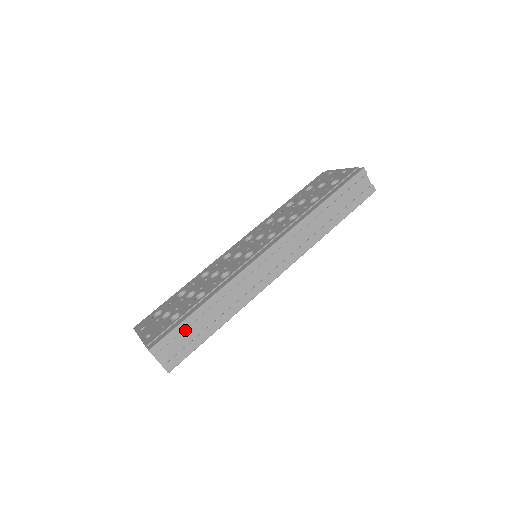
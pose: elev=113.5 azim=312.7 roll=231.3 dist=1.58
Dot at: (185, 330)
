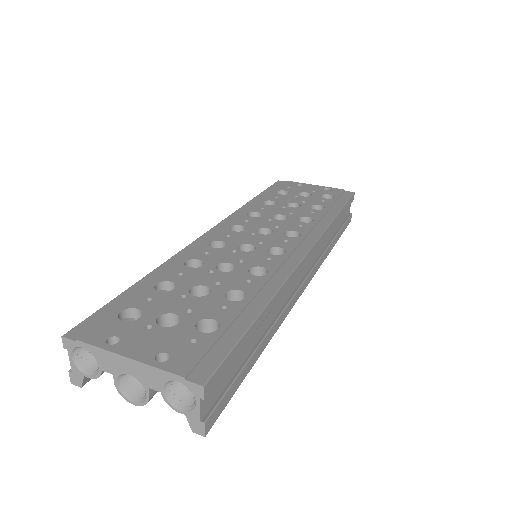
Dot at: occluded
